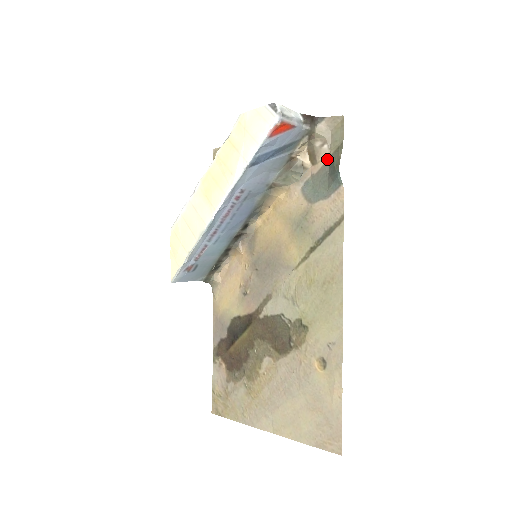
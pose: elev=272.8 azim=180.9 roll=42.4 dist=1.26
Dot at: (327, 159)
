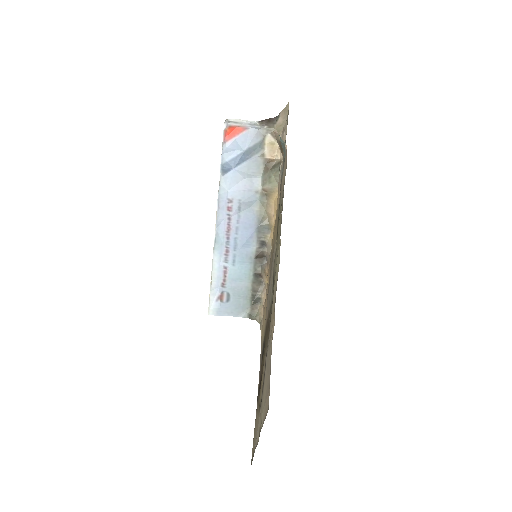
Dot at: (285, 140)
